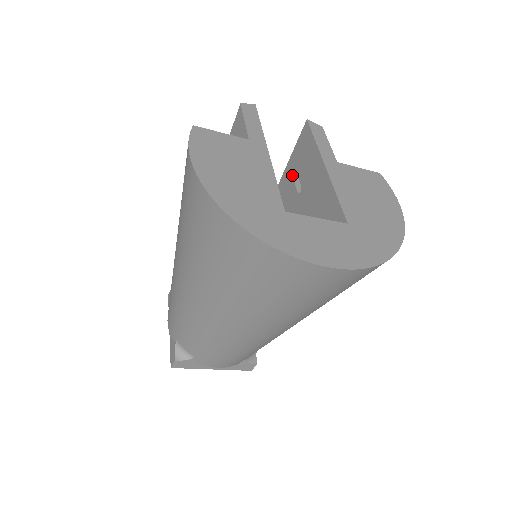
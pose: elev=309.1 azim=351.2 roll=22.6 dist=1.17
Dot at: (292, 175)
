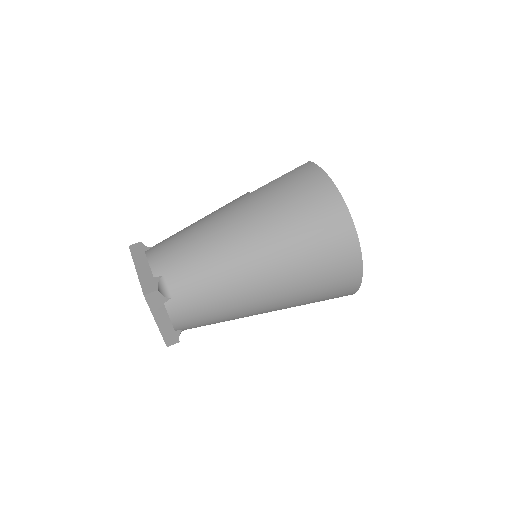
Dot at: occluded
